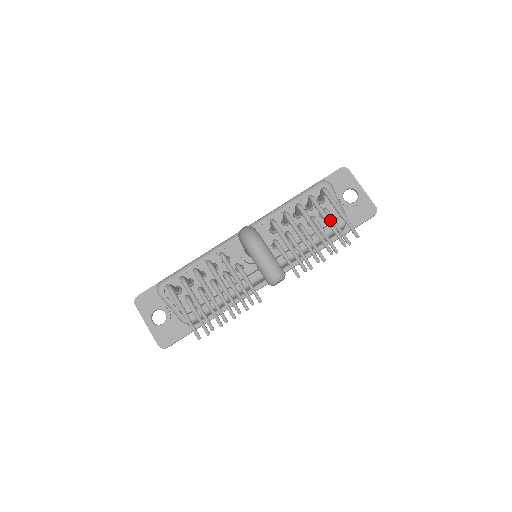
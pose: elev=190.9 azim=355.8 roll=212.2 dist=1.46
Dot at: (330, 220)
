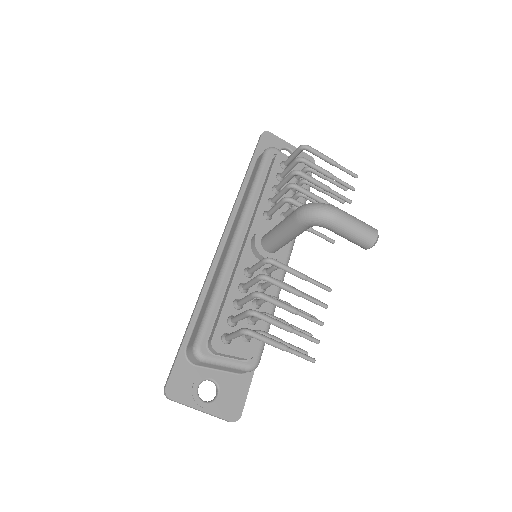
Dot at: occluded
